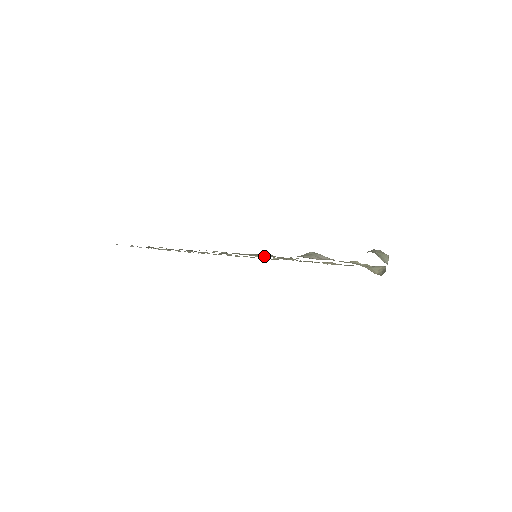
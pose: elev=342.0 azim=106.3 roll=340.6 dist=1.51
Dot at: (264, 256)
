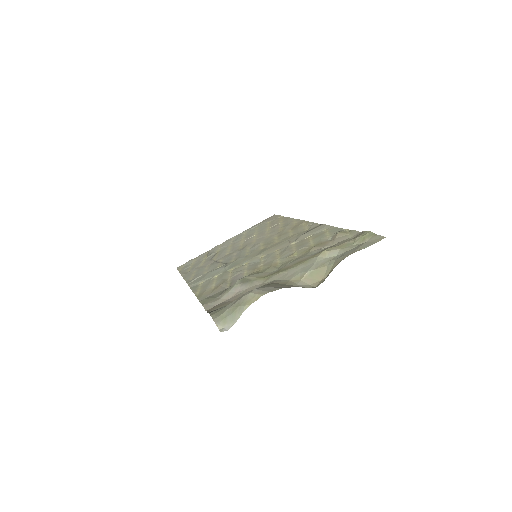
Dot at: (213, 289)
